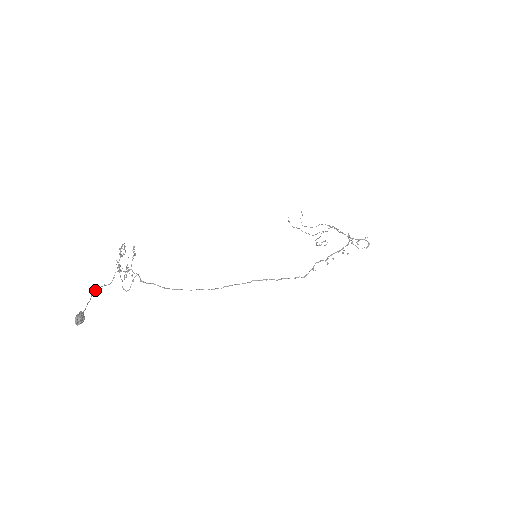
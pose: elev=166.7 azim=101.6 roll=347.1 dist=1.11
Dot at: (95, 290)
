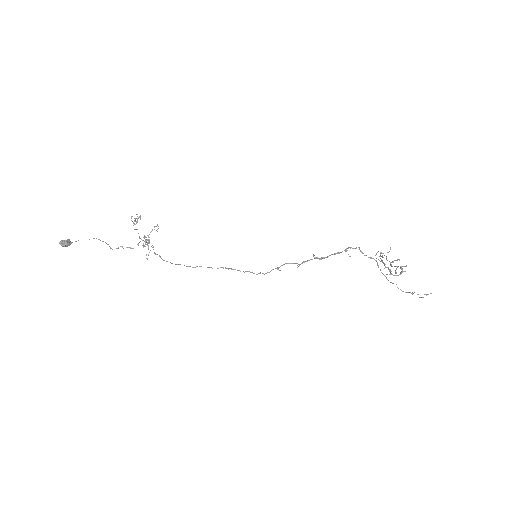
Dot at: occluded
